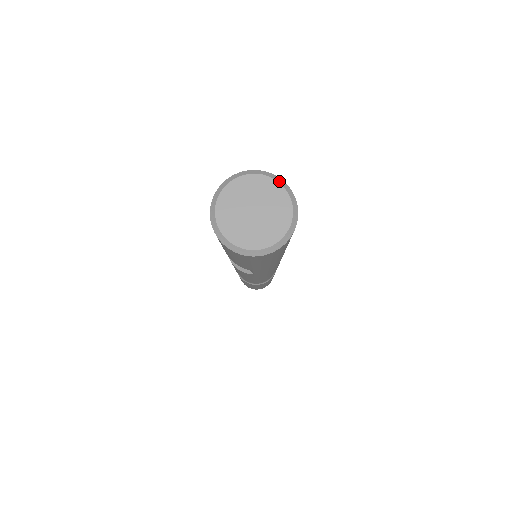
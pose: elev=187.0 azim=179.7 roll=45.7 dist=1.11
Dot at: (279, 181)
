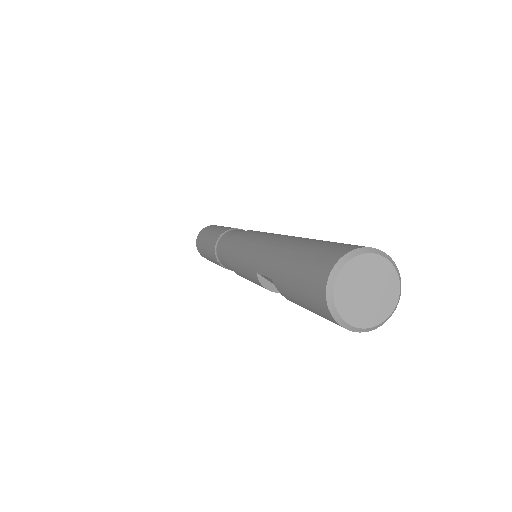
Dot at: (384, 255)
